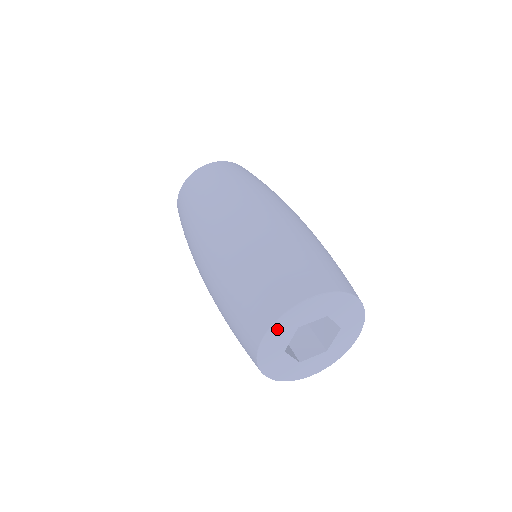
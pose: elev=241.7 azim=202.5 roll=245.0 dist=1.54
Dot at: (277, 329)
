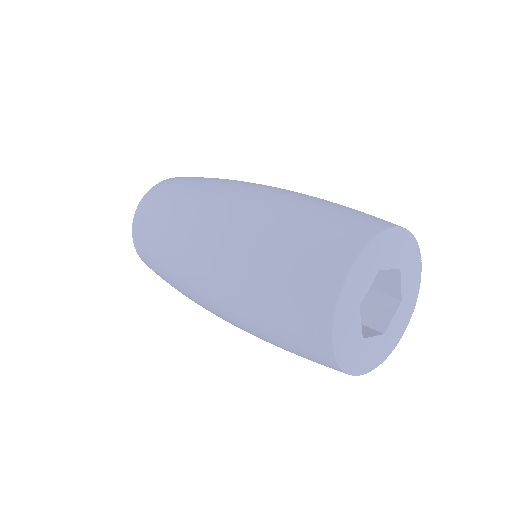
Dot at: (340, 326)
